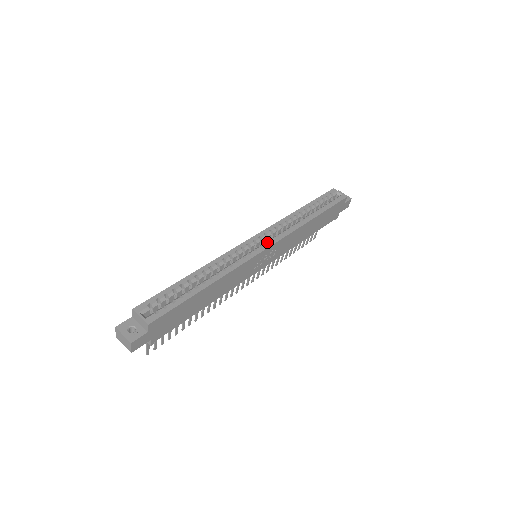
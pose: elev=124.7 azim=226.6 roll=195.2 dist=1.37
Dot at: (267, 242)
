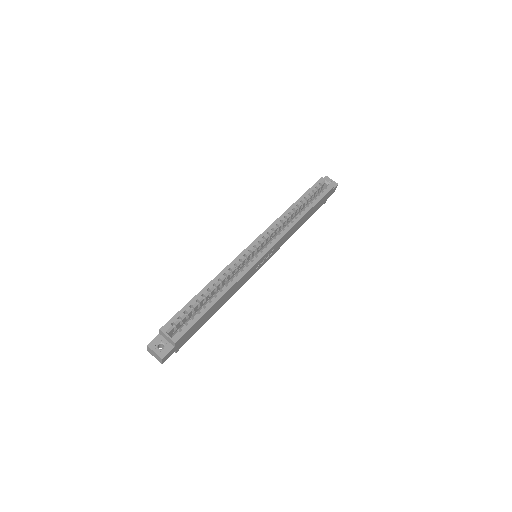
Dot at: (266, 246)
